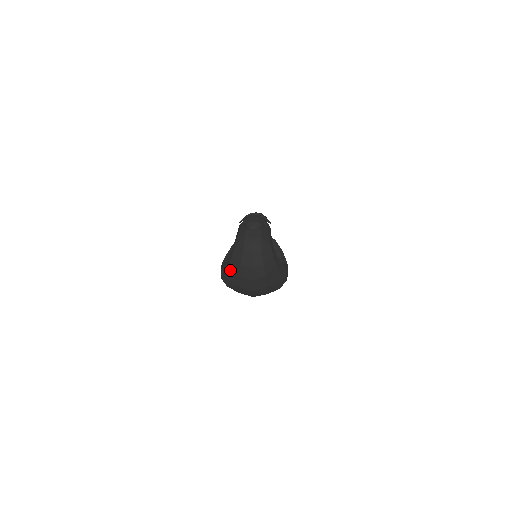
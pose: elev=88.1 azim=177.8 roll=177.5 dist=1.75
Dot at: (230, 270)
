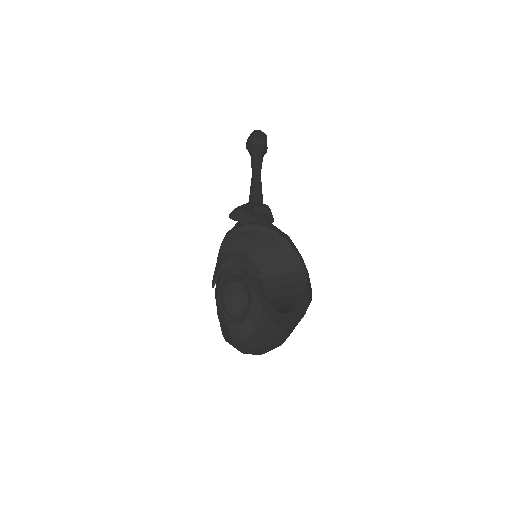
Dot at: occluded
